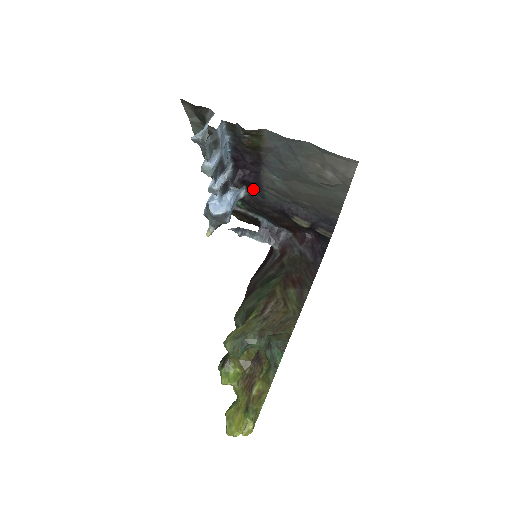
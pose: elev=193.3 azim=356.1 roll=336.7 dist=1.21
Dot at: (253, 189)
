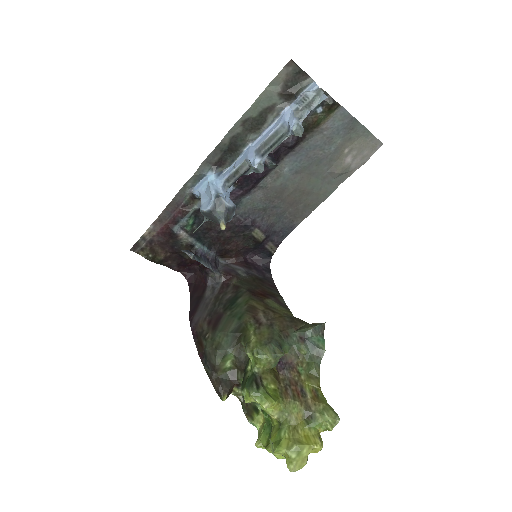
Dot at: (243, 191)
